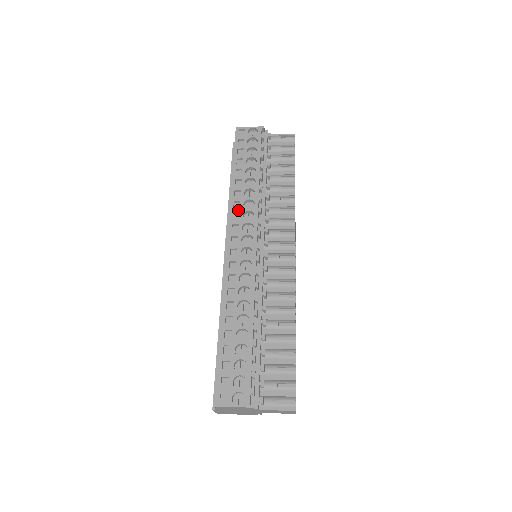
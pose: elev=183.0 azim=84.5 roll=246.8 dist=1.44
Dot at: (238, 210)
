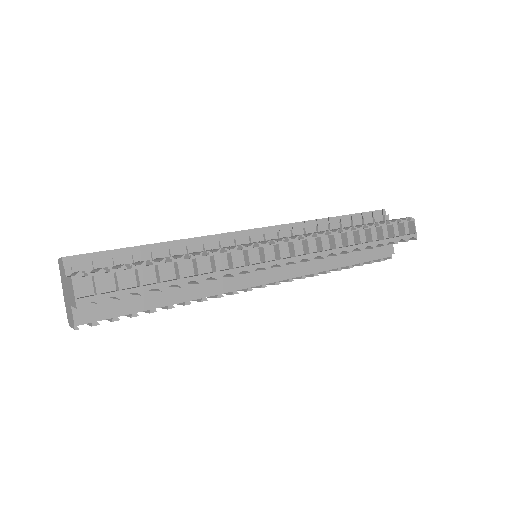
Dot at: occluded
